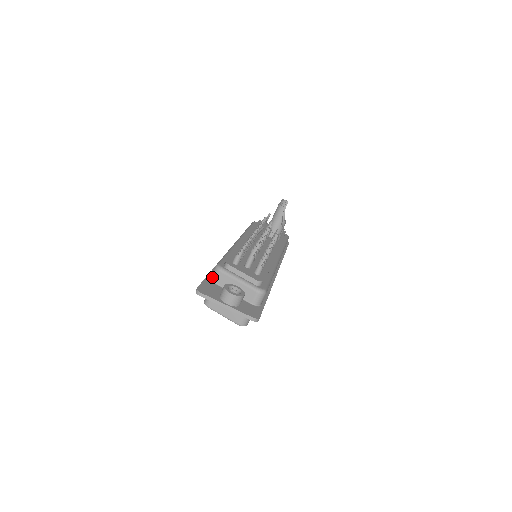
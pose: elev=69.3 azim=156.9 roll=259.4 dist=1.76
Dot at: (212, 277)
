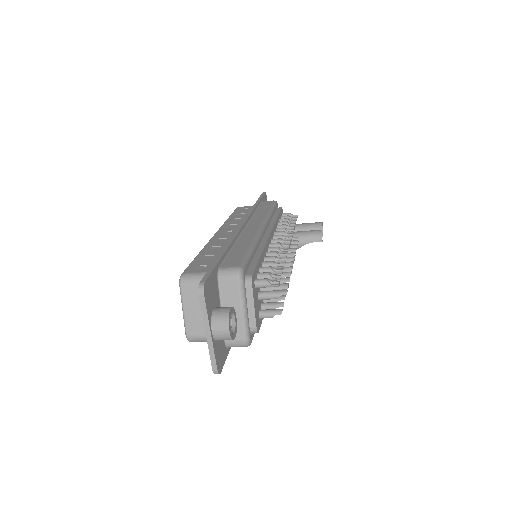
Dot at: (223, 273)
